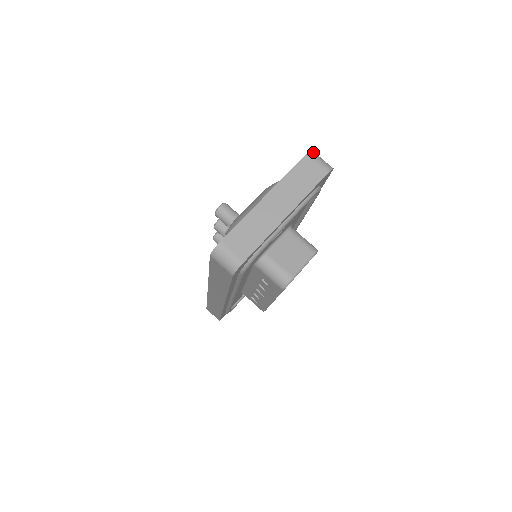
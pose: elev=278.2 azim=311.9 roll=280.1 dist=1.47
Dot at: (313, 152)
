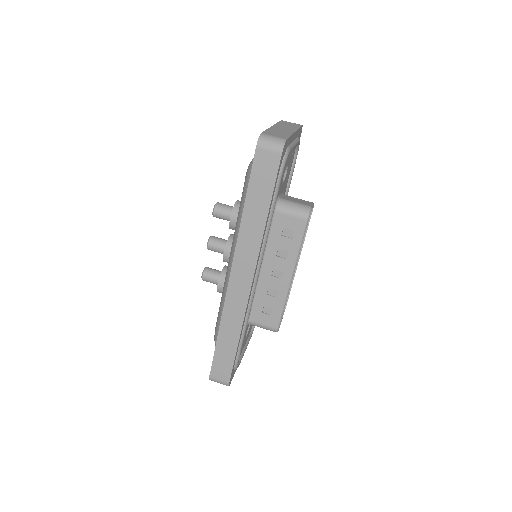
Dot at: occluded
